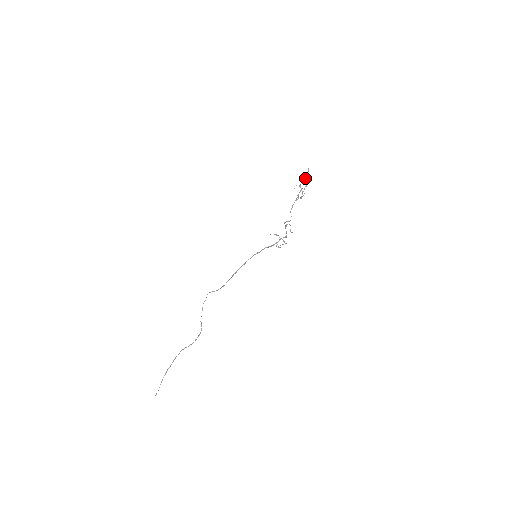
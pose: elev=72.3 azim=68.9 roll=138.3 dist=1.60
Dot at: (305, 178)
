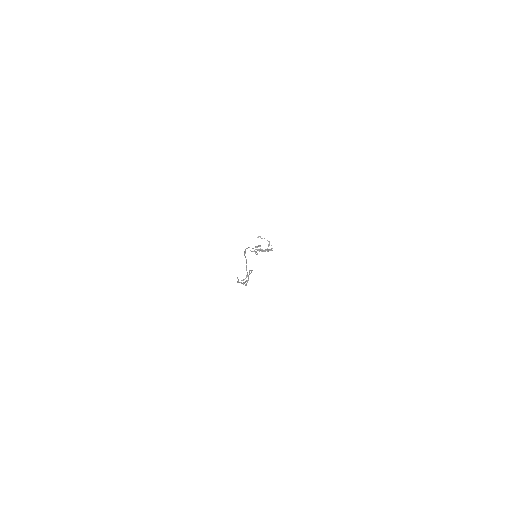
Dot at: occluded
